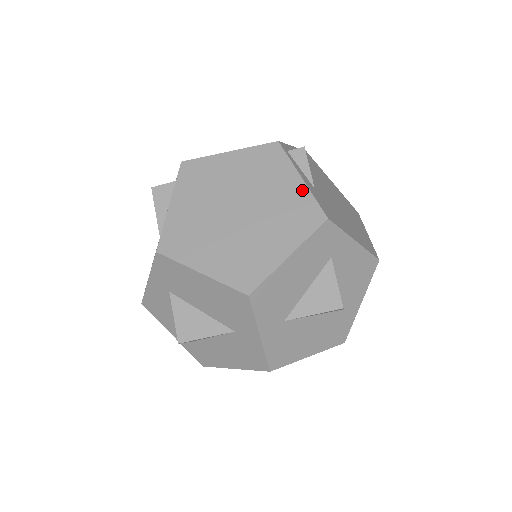
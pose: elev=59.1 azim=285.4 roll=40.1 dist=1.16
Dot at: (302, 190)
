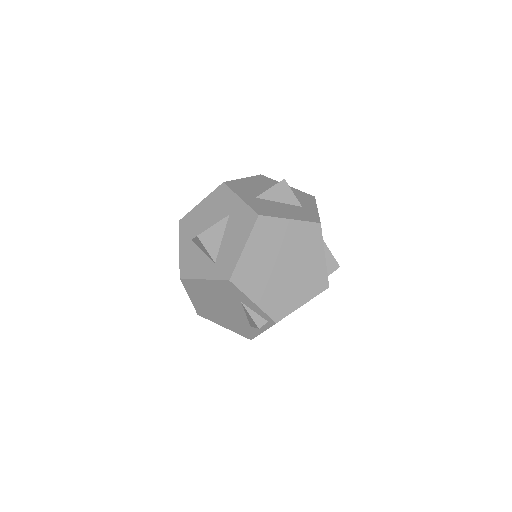
Dot at: occluded
